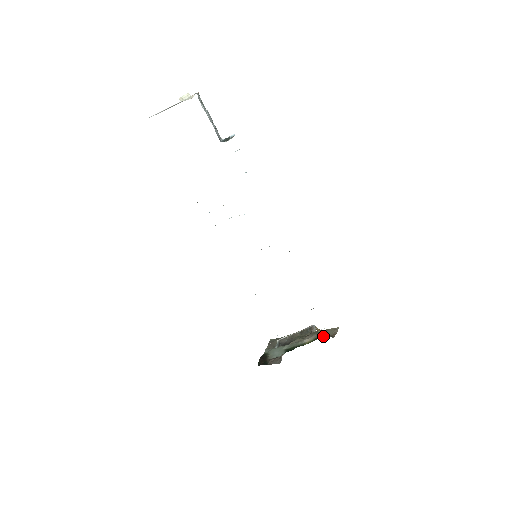
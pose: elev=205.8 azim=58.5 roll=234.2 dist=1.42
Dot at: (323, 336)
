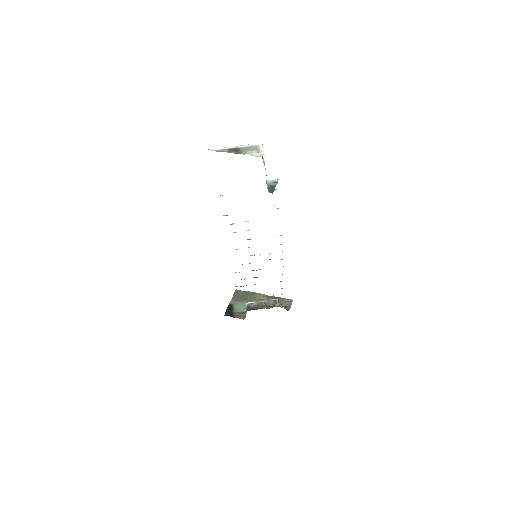
Dot at: occluded
